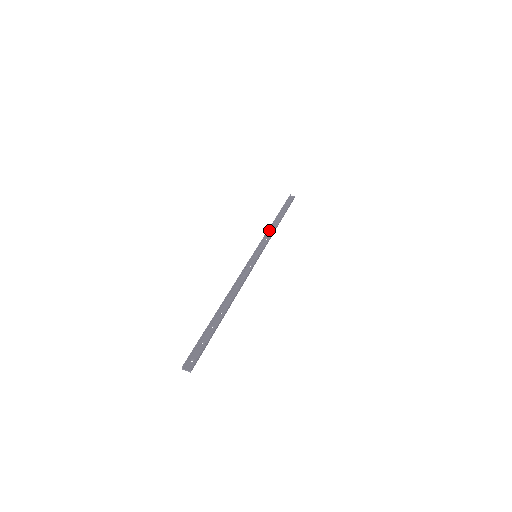
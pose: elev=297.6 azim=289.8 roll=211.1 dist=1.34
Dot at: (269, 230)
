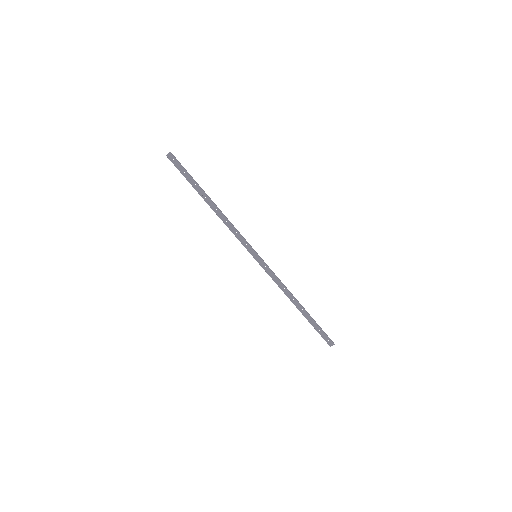
Dot at: (224, 222)
